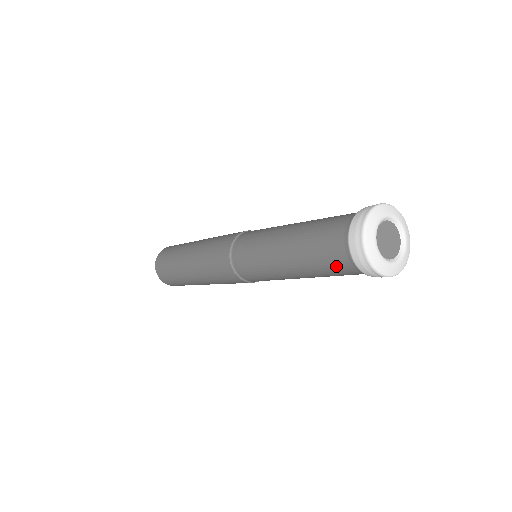
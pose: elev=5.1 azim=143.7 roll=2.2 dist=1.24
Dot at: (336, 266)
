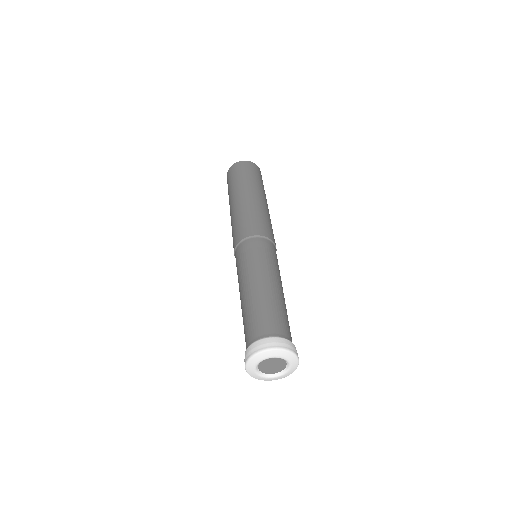
Dot at: (245, 337)
